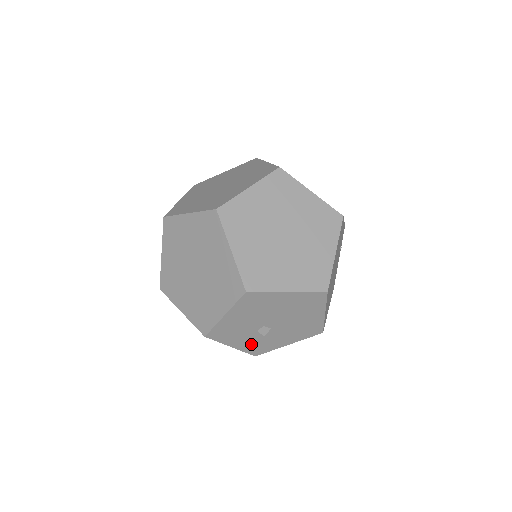
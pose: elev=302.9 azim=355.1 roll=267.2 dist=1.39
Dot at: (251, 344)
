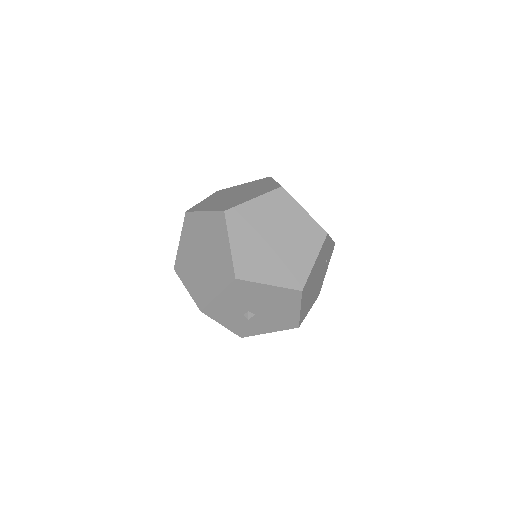
Dot at: (238, 326)
